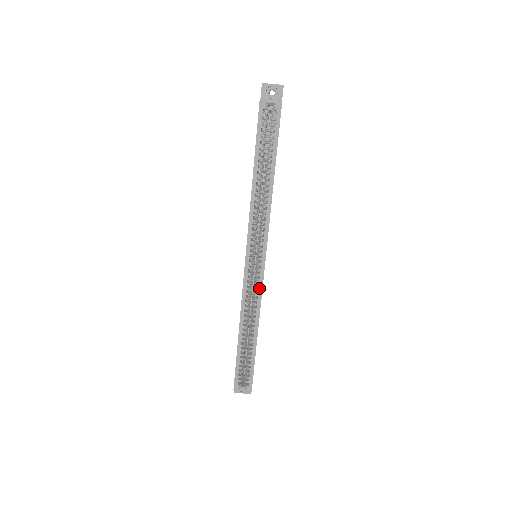
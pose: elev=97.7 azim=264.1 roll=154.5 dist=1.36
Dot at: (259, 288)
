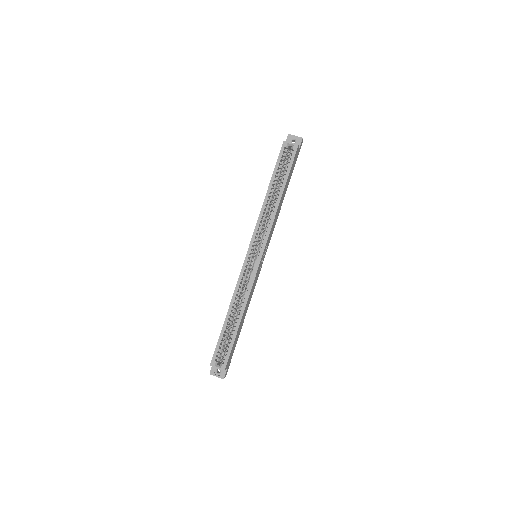
Dot at: (252, 278)
